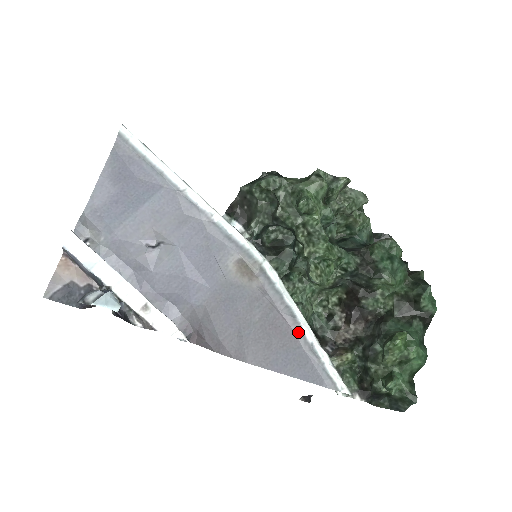
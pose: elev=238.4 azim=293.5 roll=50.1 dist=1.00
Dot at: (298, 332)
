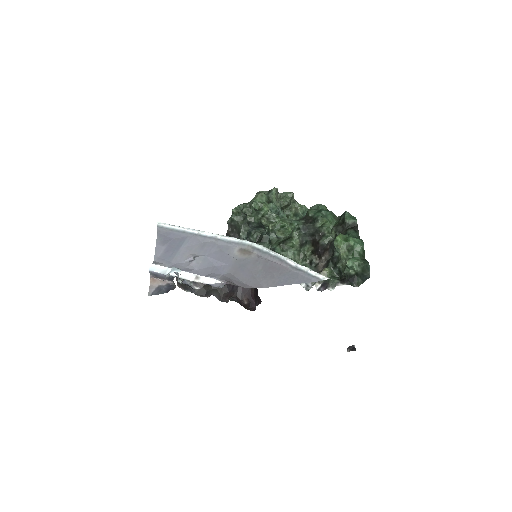
Dot at: (286, 265)
